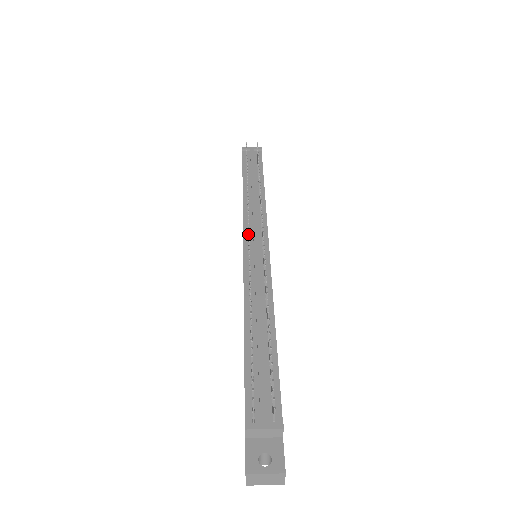
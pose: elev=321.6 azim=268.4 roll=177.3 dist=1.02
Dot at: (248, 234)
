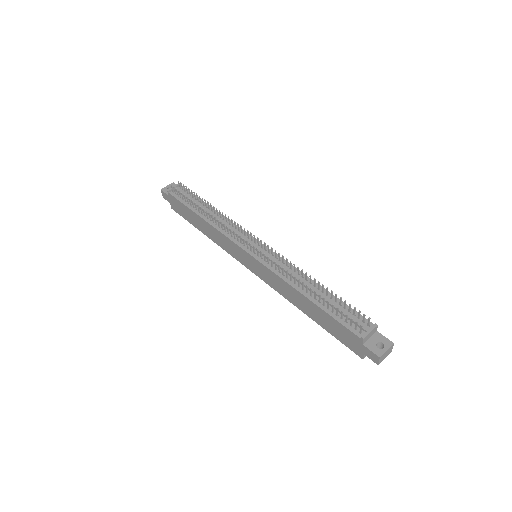
Dot at: (250, 245)
